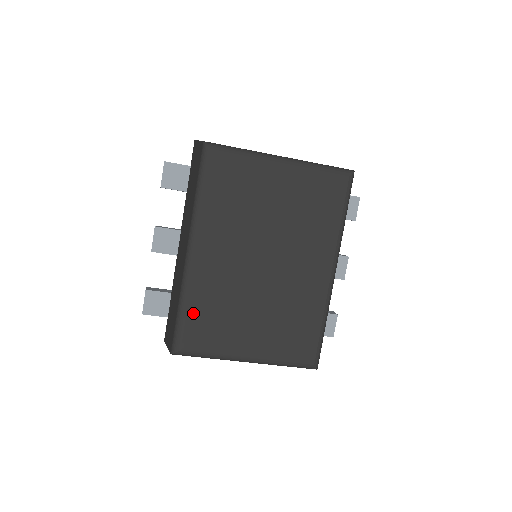
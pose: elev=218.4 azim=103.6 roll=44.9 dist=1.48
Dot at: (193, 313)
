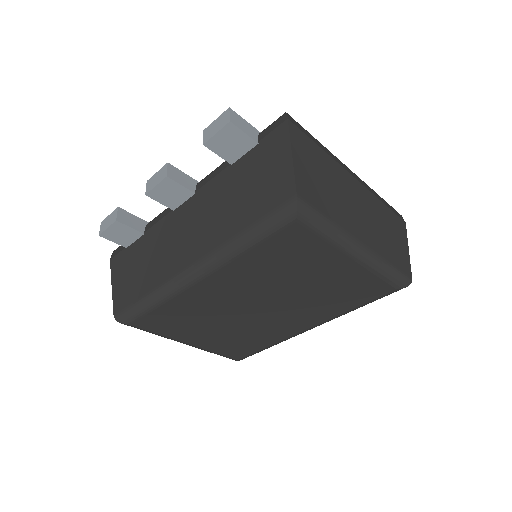
Dot at: (159, 311)
